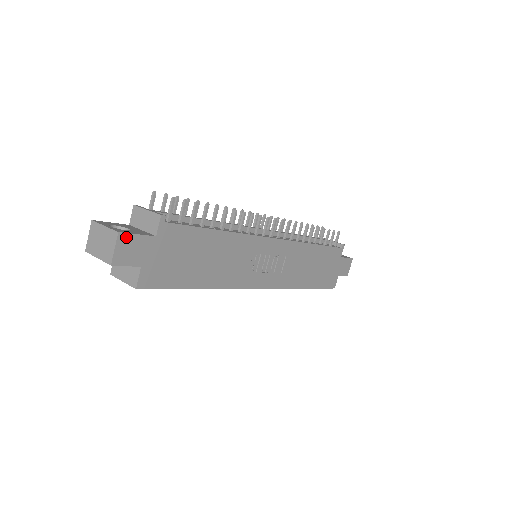
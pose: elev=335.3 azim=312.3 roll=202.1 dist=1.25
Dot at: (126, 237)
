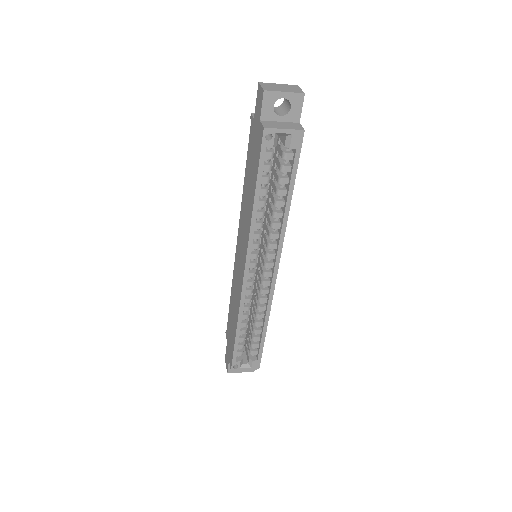
Dot at: occluded
